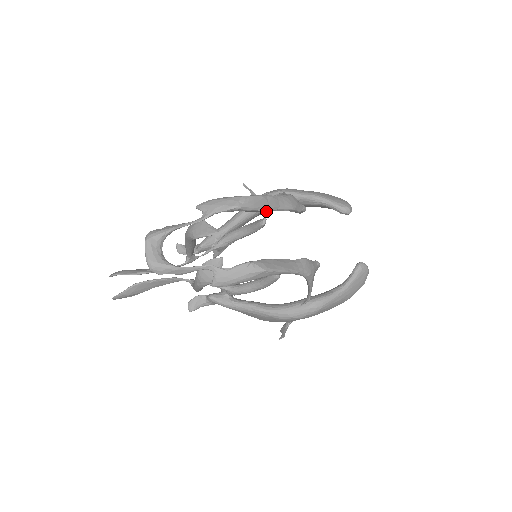
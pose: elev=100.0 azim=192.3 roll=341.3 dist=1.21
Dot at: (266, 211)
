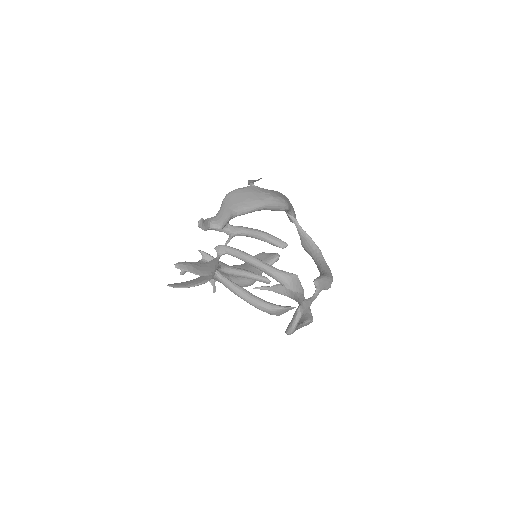
Dot at: occluded
